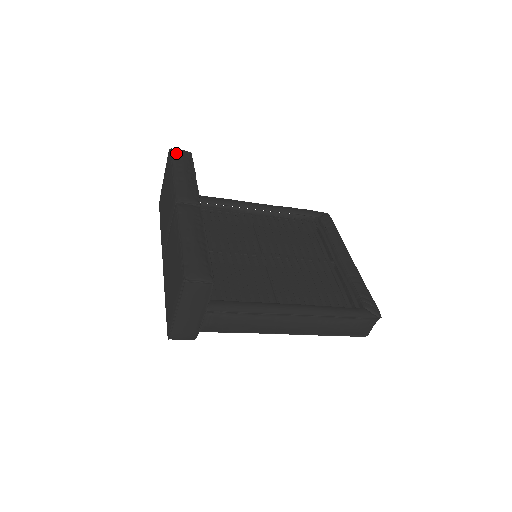
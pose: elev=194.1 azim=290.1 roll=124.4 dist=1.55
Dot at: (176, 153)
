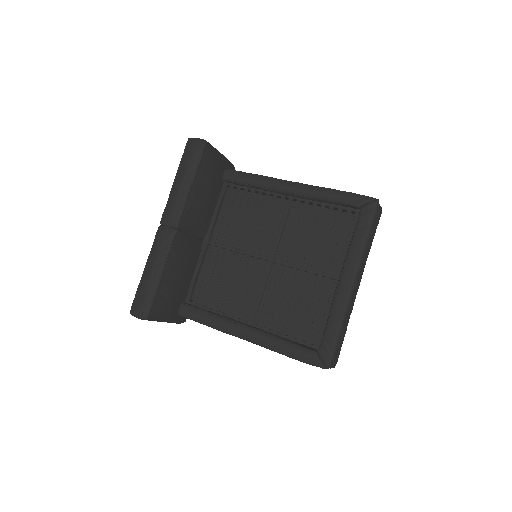
Dot at: (189, 147)
